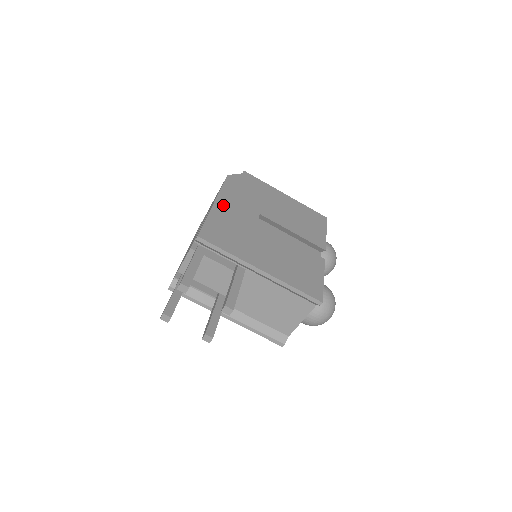
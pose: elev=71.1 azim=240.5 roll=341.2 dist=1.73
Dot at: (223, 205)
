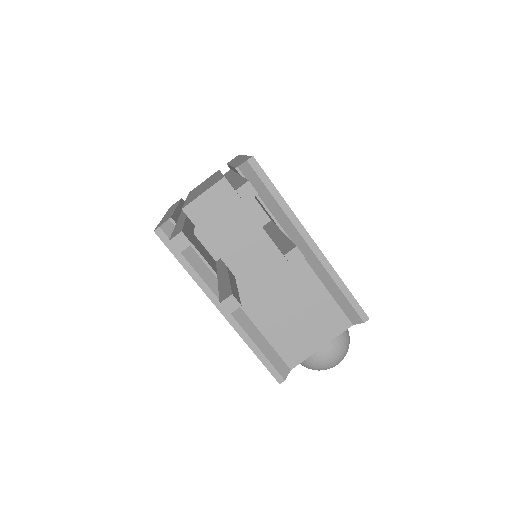
Dot at: occluded
